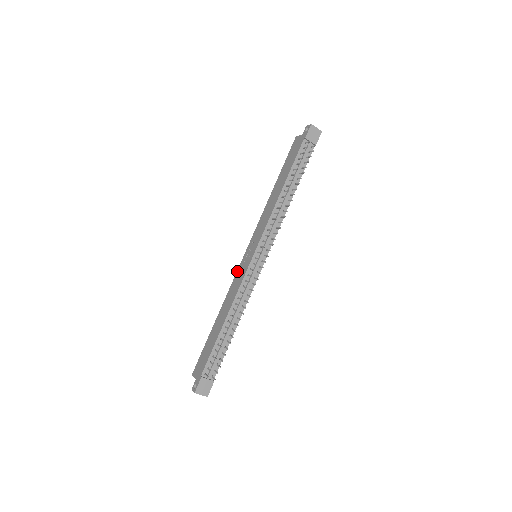
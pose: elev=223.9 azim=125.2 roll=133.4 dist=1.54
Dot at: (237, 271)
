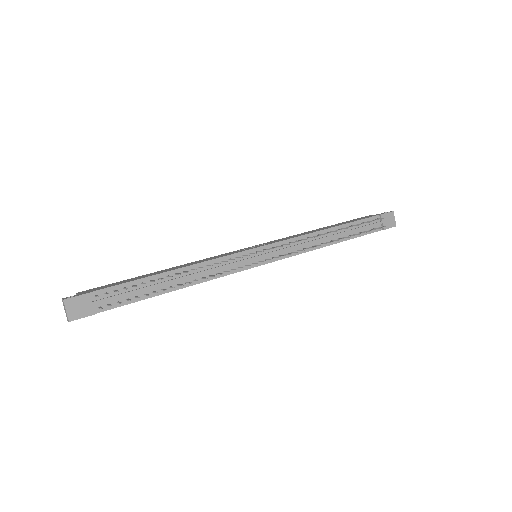
Dot at: occluded
